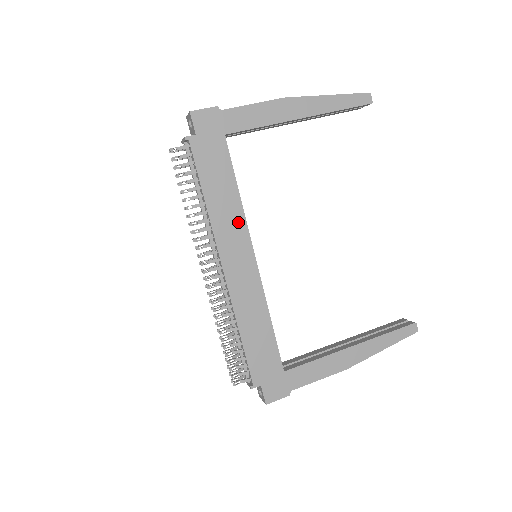
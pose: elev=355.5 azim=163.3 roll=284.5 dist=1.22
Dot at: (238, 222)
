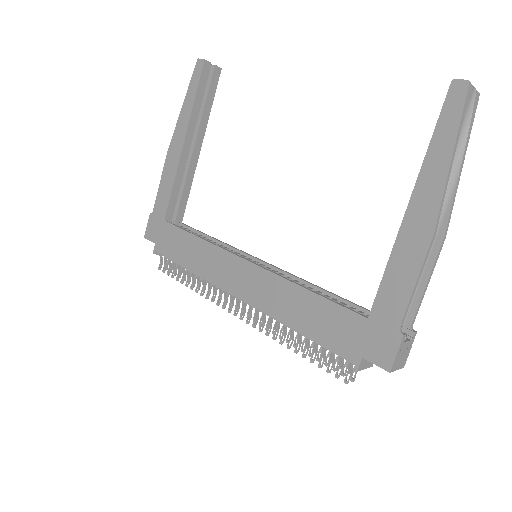
Dot at: (214, 254)
